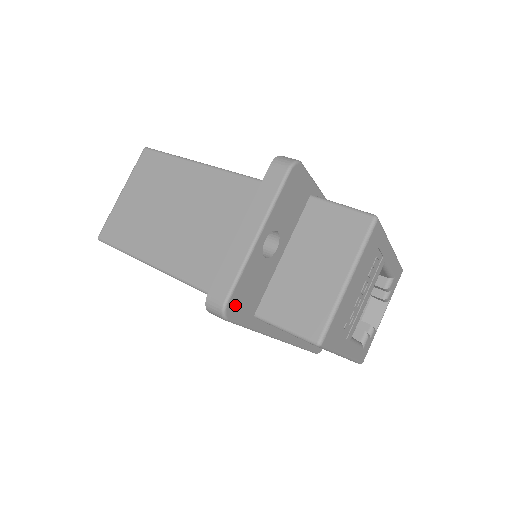
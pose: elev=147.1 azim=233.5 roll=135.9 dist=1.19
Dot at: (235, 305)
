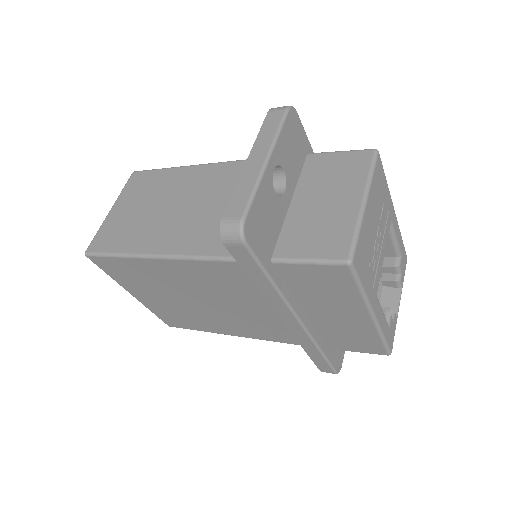
Dot at: (252, 229)
